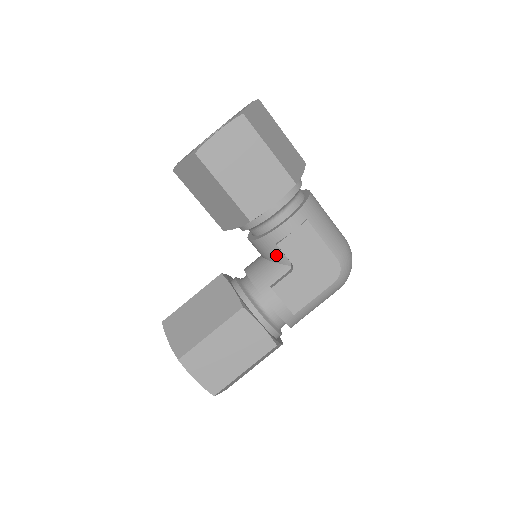
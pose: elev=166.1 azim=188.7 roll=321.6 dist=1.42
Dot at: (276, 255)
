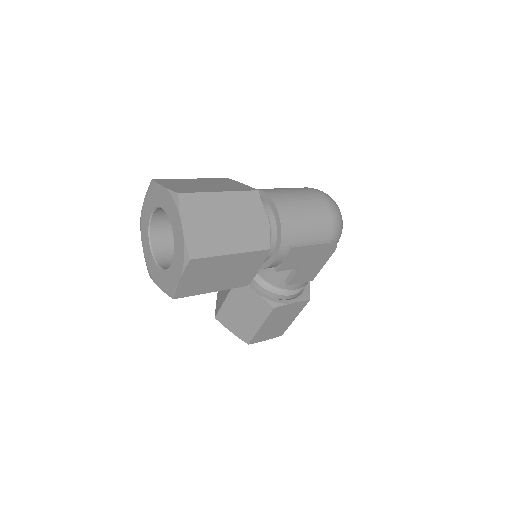
Dot at: occluded
